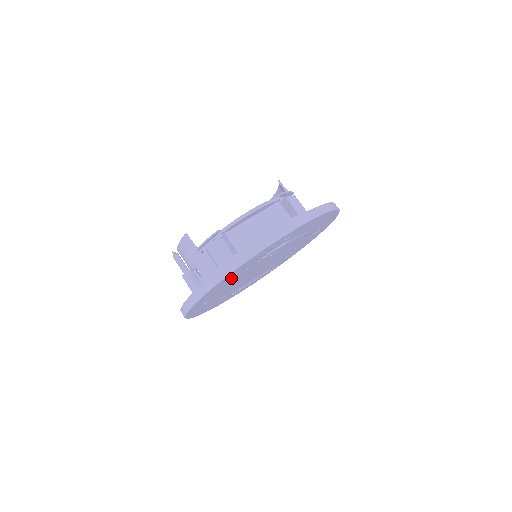
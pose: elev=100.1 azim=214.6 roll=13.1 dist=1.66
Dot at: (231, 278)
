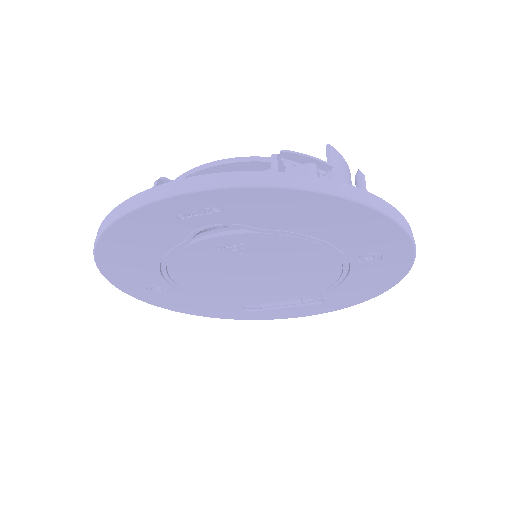
Dot at: (141, 251)
